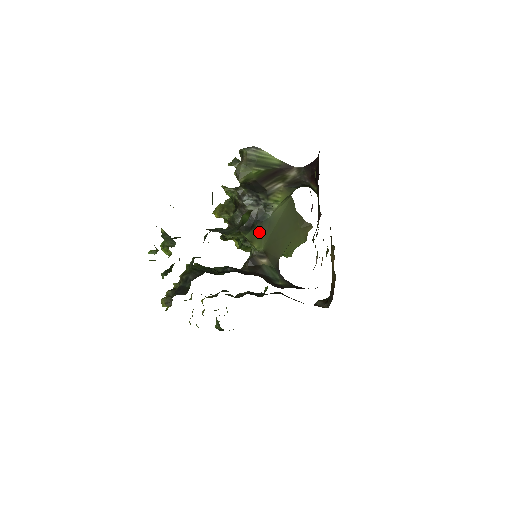
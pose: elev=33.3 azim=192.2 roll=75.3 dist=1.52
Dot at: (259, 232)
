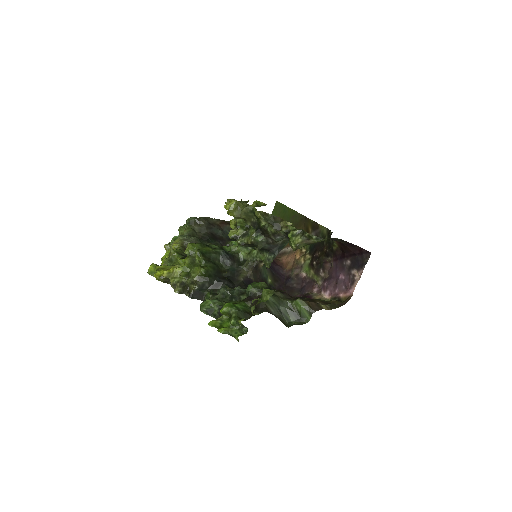
Dot at: occluded
